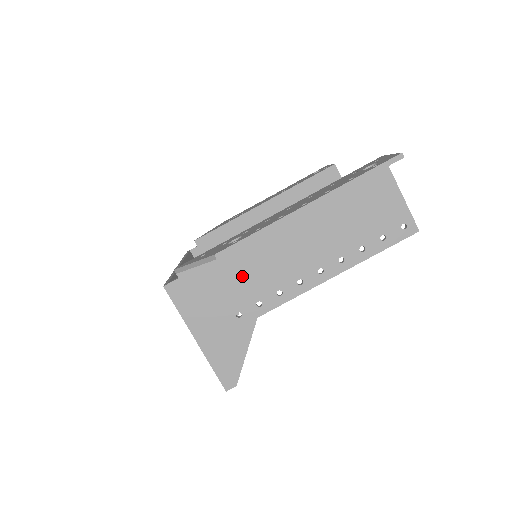
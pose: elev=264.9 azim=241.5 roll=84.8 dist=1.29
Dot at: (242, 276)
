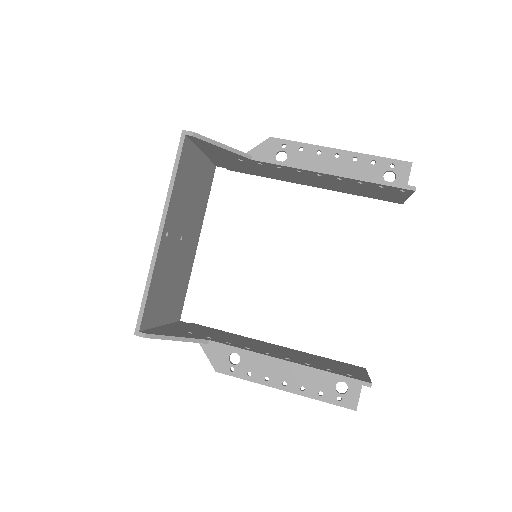
Dot at: occluded
